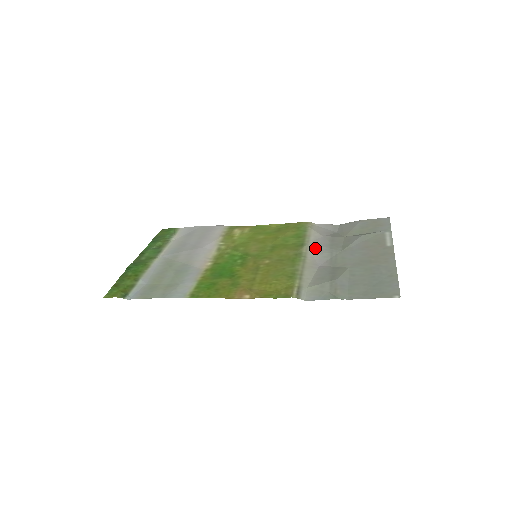
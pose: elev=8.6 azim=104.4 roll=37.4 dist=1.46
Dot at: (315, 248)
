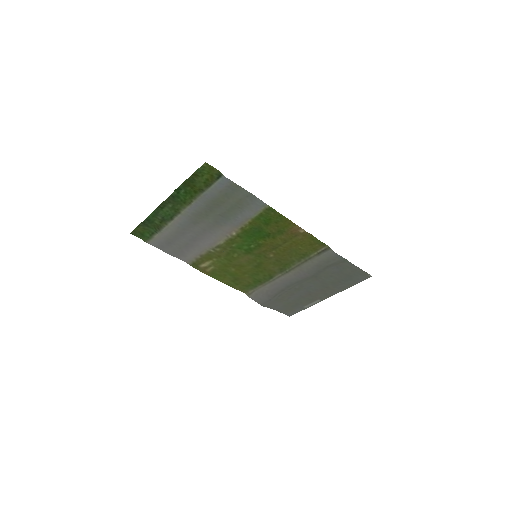
Dot at: (282, 280)
